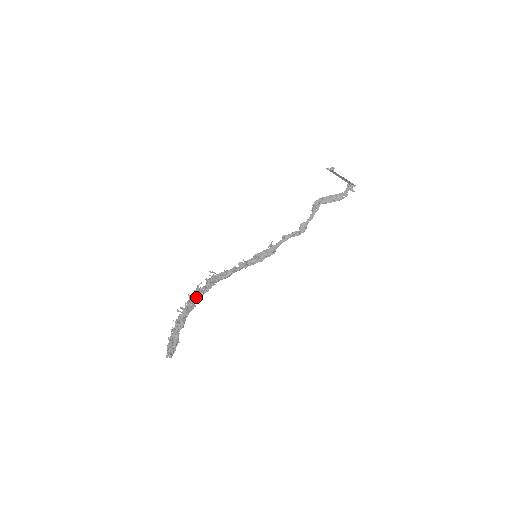
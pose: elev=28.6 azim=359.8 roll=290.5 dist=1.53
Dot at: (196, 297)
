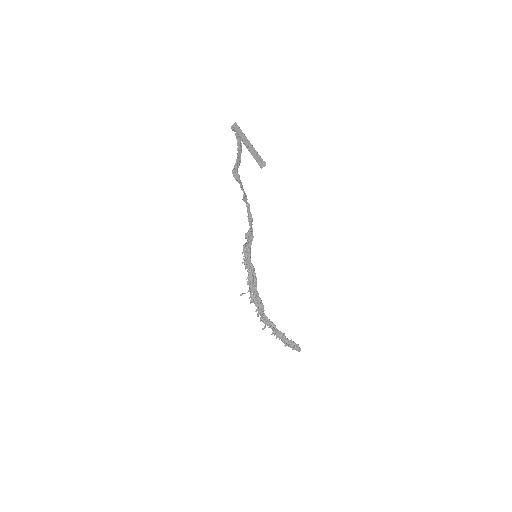
Dot at: (264, 317)
